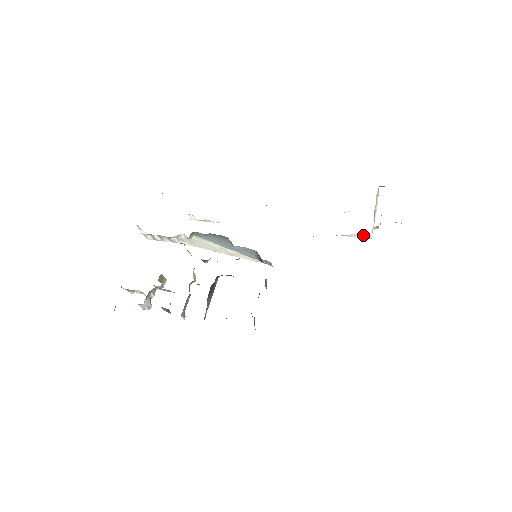
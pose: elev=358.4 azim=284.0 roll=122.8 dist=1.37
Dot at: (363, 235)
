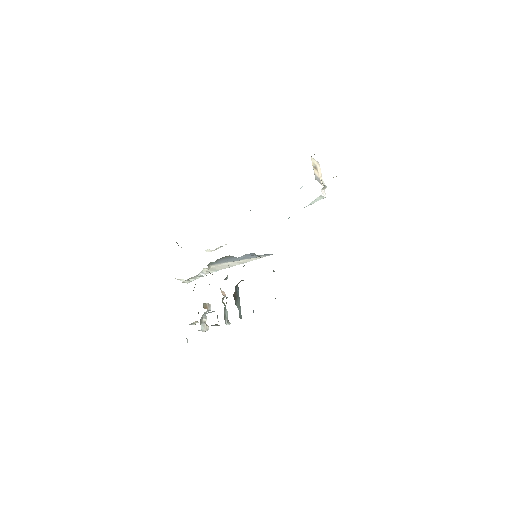
Dot at: (318, 199)
